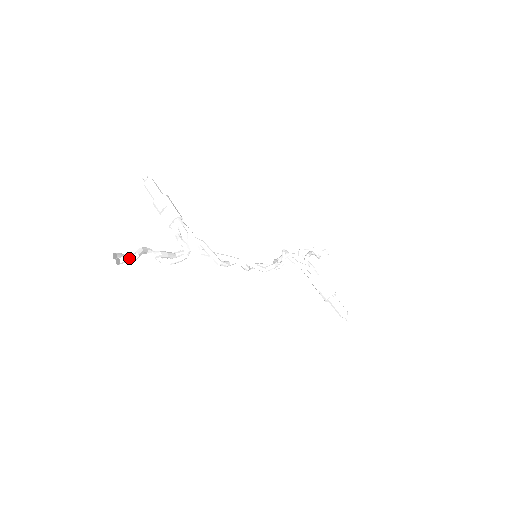
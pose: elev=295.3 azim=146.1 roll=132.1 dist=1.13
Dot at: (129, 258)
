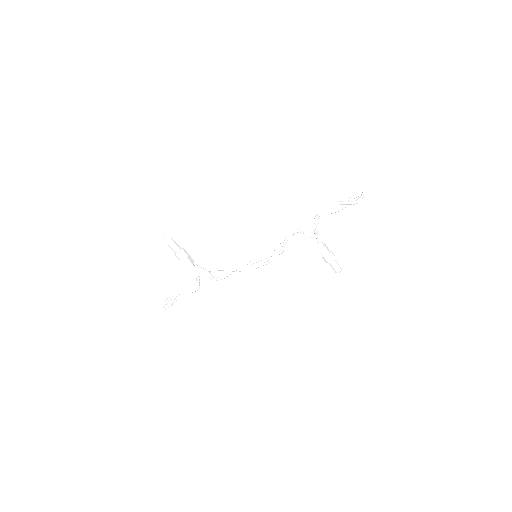
Dot at: (168, 307)
